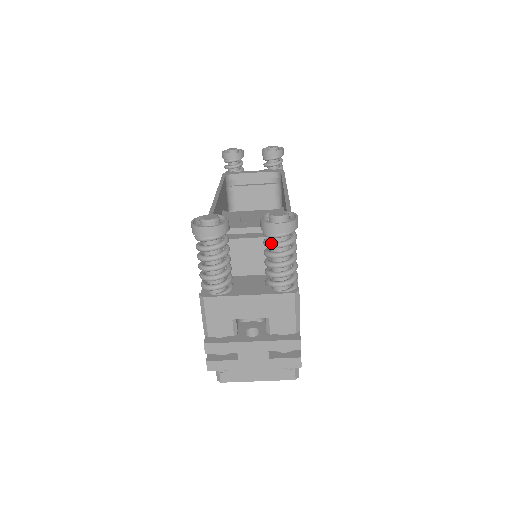
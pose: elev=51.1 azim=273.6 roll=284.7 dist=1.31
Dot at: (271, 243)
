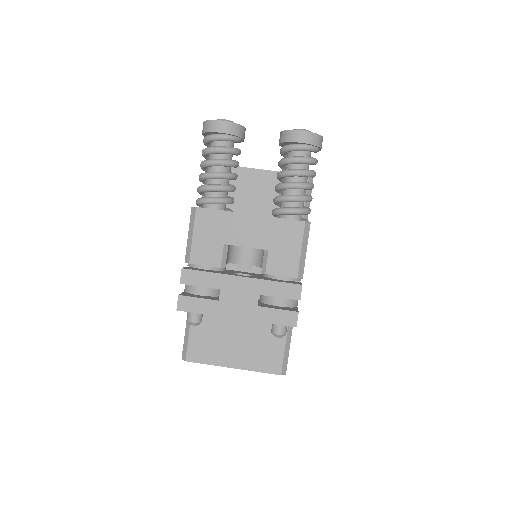
Dot at: (288, 157)
